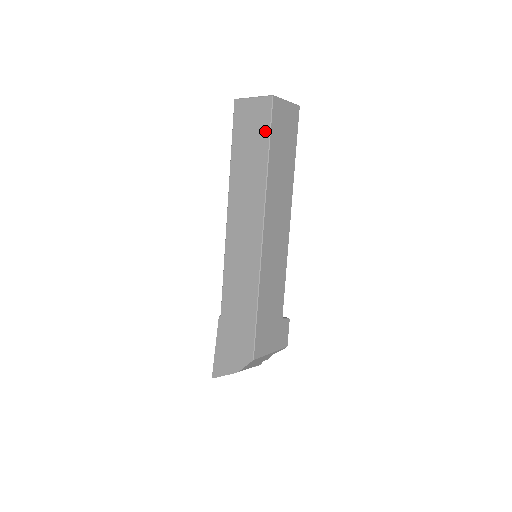
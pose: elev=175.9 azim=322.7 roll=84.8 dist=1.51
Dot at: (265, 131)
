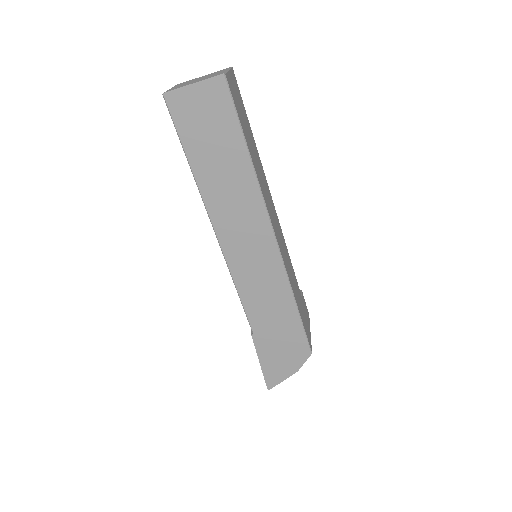
Dot at: (231, 122)
